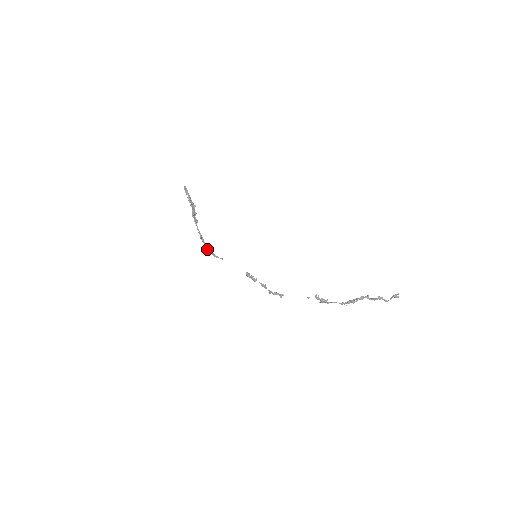
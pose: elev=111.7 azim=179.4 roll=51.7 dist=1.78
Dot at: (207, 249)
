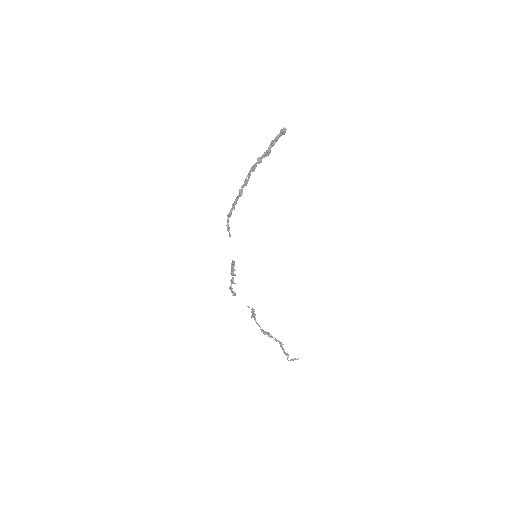
Dot at: (229, 216)
